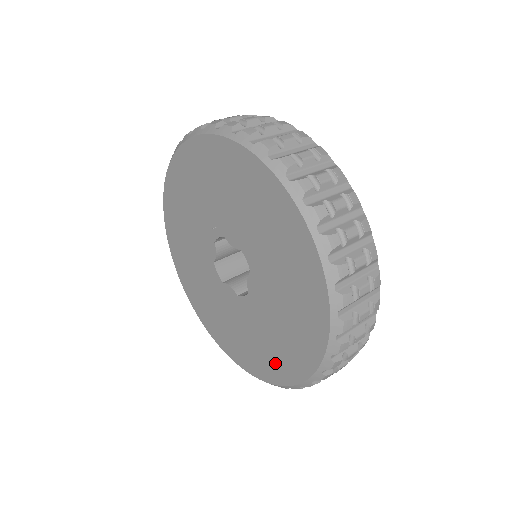
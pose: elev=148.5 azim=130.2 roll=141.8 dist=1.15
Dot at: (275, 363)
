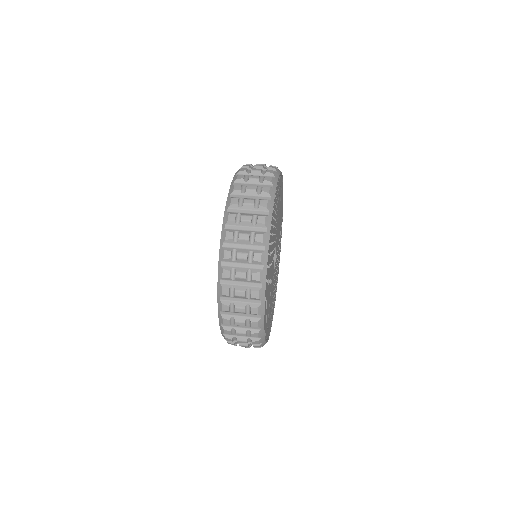
Dot at: occluded
